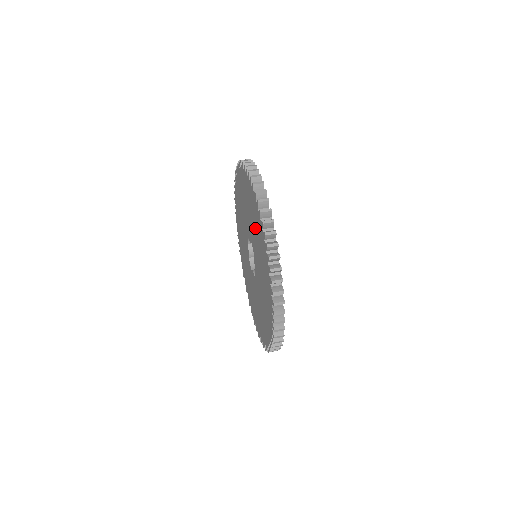
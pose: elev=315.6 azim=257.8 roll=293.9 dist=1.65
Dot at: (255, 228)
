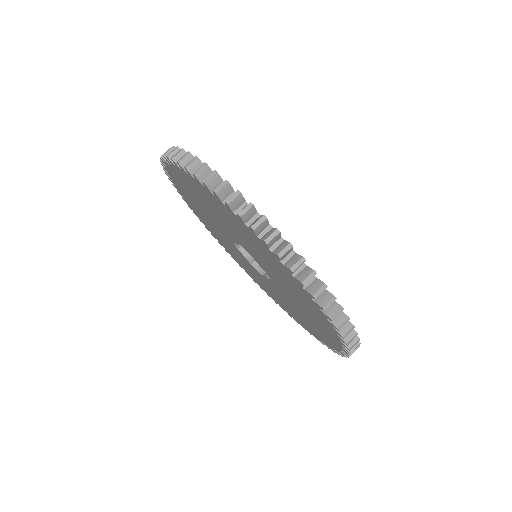
Dot at: (227, 221)
